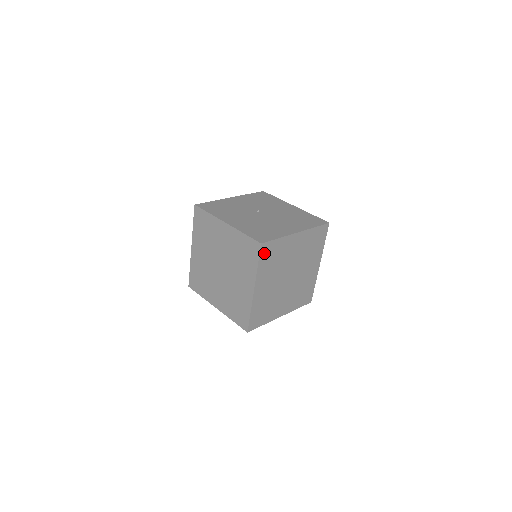
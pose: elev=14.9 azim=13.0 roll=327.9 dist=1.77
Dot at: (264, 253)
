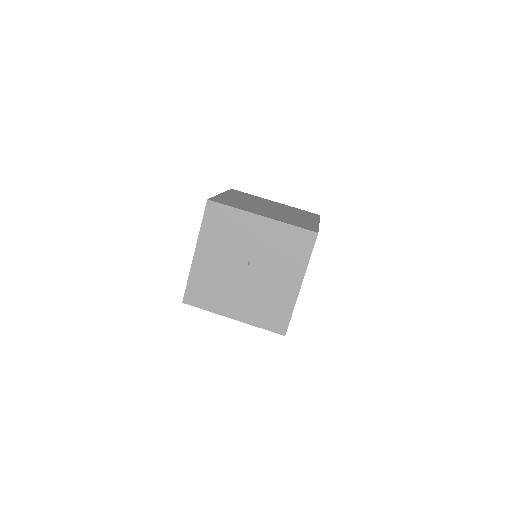
Dot at: occluded
